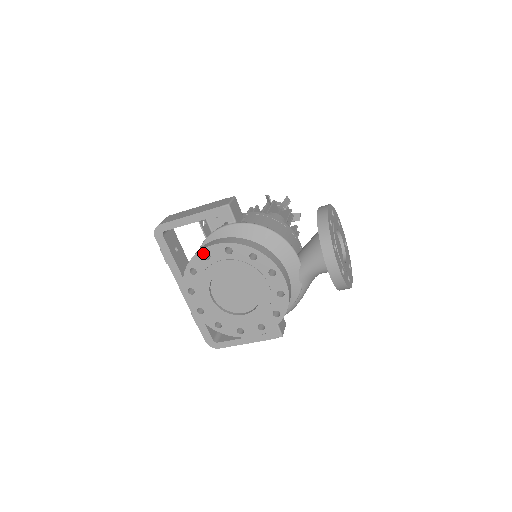
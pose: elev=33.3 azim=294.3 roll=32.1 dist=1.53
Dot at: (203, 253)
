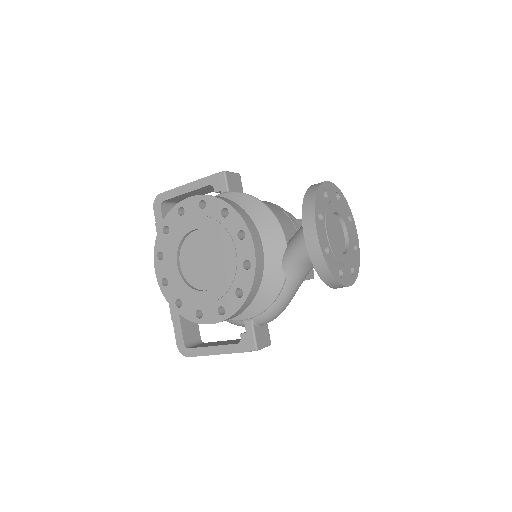
Dot at: (178, 207)
